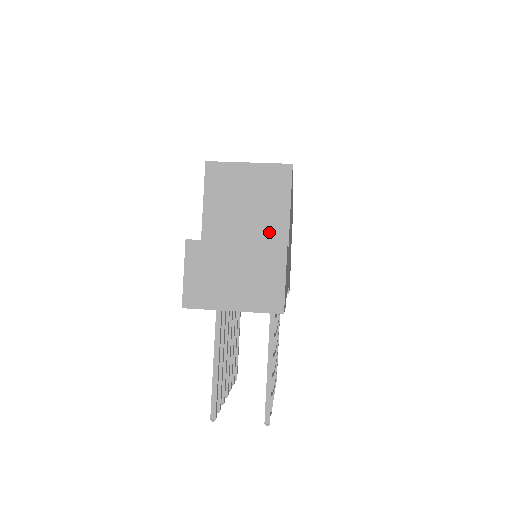
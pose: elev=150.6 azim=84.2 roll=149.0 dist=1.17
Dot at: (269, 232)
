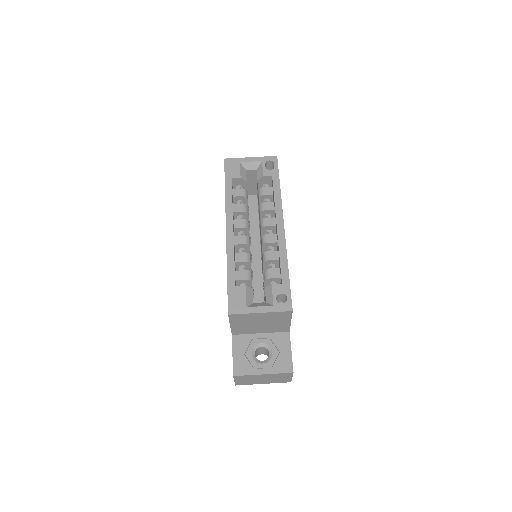
Dot at: (277, 329)
